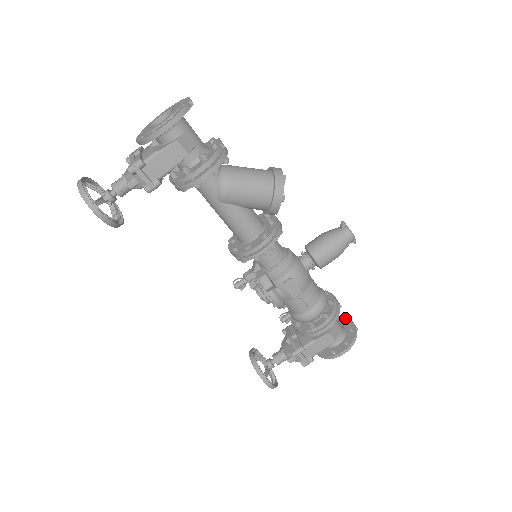
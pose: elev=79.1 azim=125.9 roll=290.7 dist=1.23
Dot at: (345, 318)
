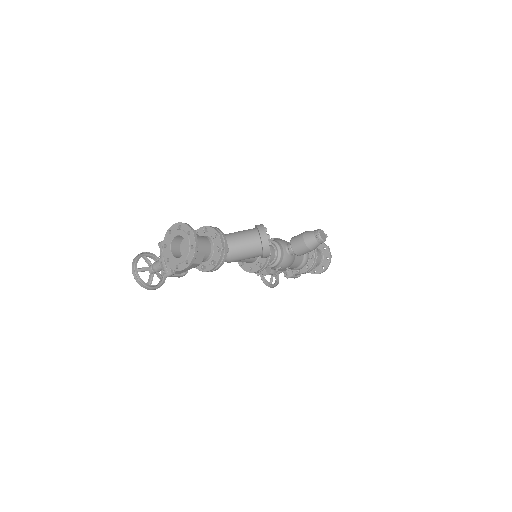
Dot at: (324, 245)
